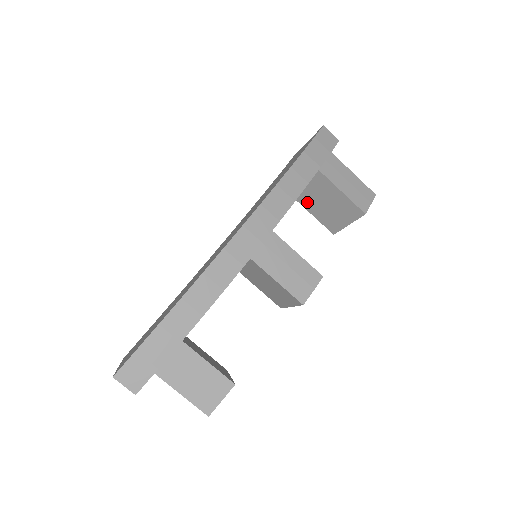
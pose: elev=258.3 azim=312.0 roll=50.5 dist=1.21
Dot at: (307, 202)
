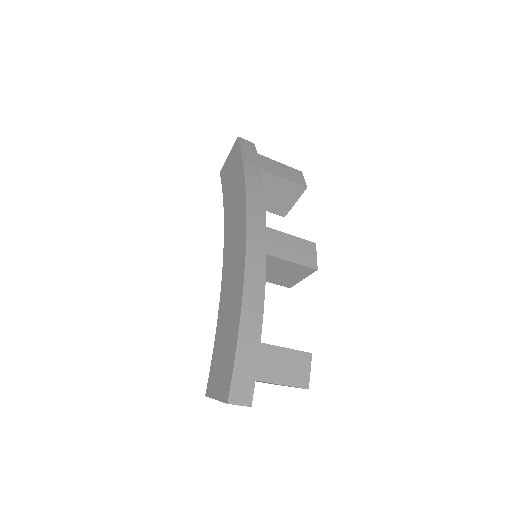
Dot at: occluded
